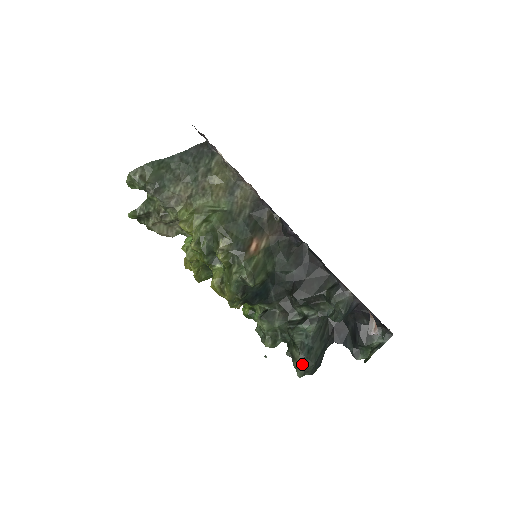
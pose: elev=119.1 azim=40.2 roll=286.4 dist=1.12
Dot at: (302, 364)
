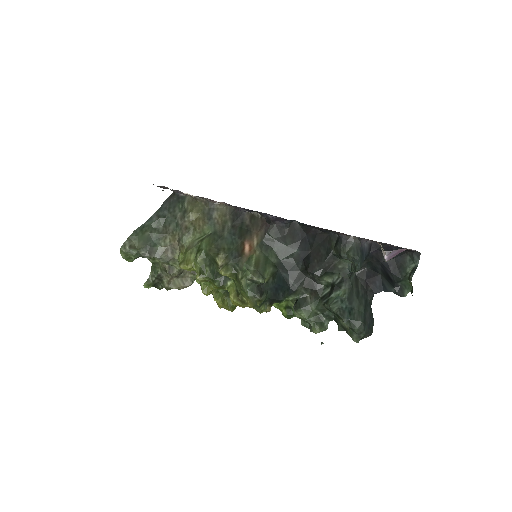
Dot at: (350, 328)
